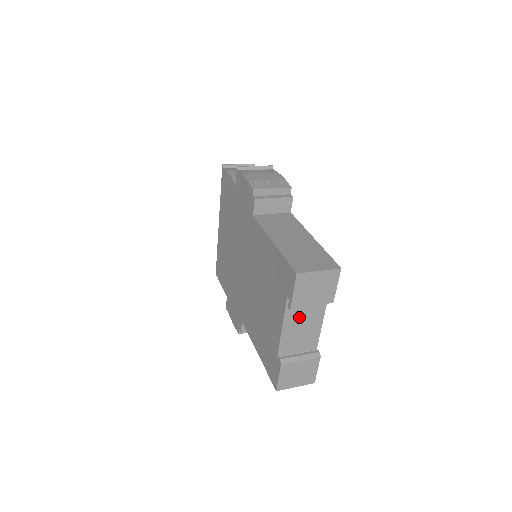
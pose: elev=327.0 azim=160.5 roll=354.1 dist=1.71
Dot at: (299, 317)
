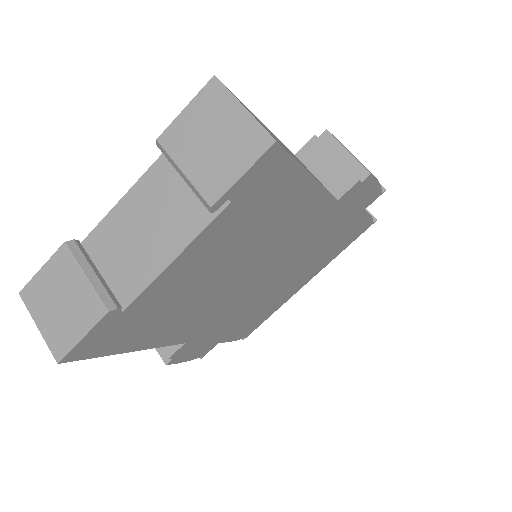
Dot at: (159, 201)
